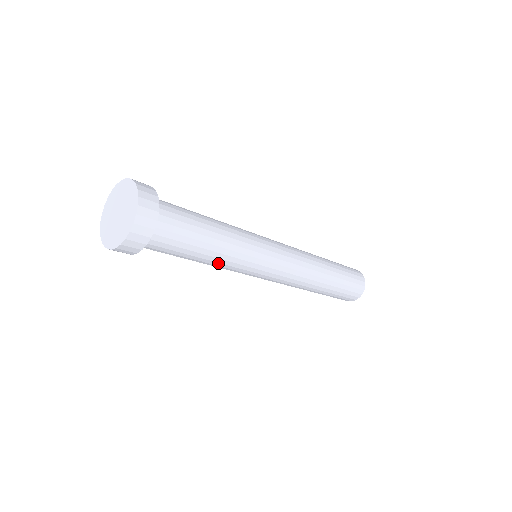
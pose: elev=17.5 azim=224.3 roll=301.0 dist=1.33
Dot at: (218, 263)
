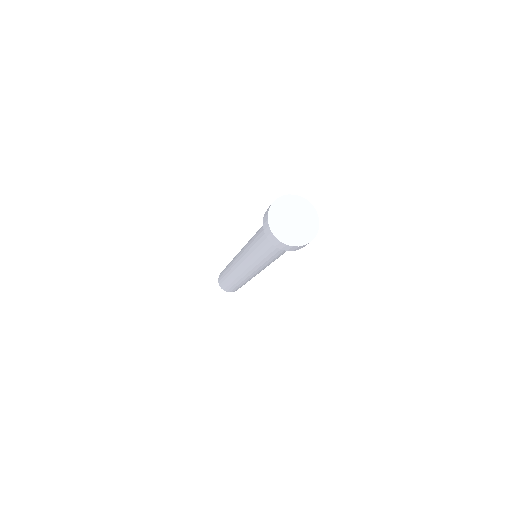
Dot at: (261, 260)
